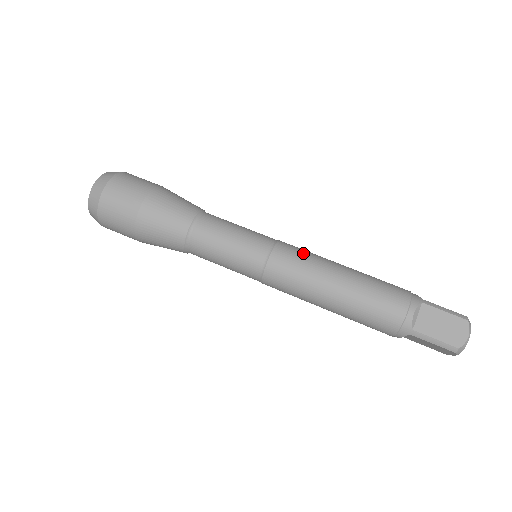
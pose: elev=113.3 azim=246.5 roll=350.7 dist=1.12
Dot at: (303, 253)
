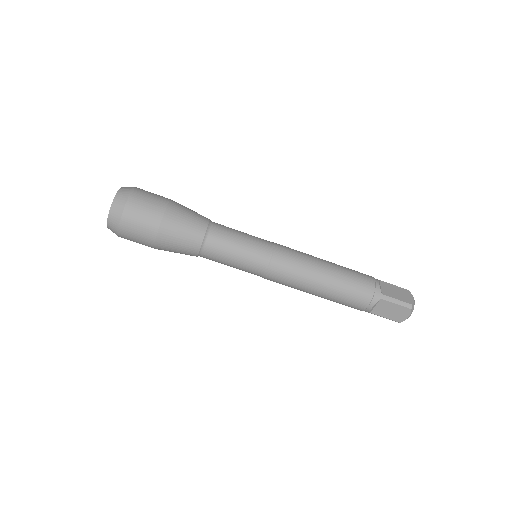
Dot at: (293, 266)
